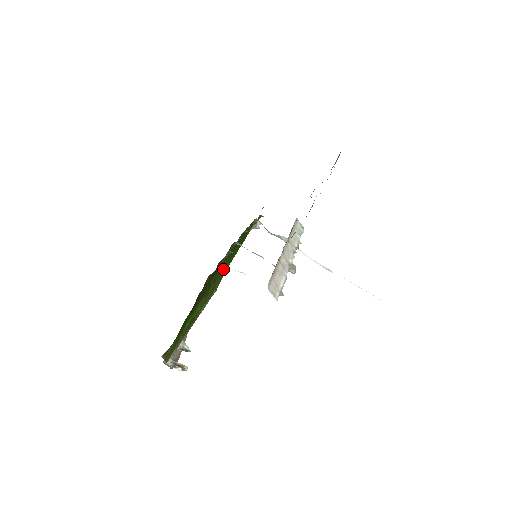
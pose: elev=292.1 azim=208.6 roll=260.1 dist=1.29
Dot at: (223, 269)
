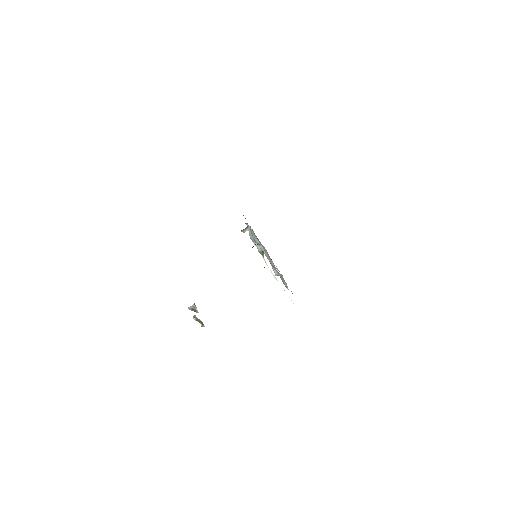
Dot at: occluded
